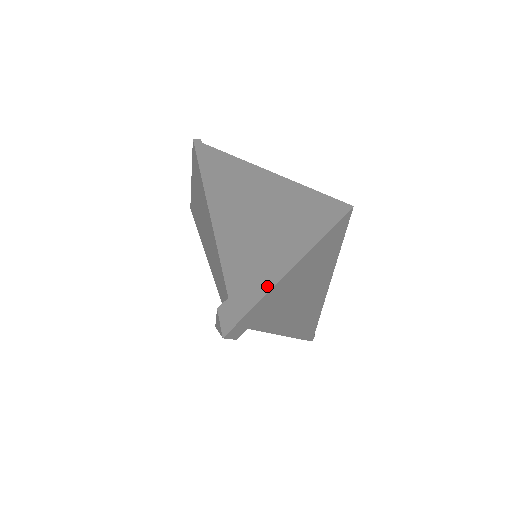
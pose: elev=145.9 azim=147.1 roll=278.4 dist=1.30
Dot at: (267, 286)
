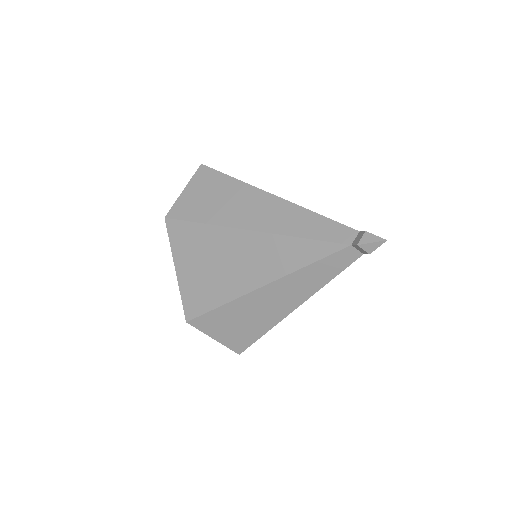
Dot at: occluded
